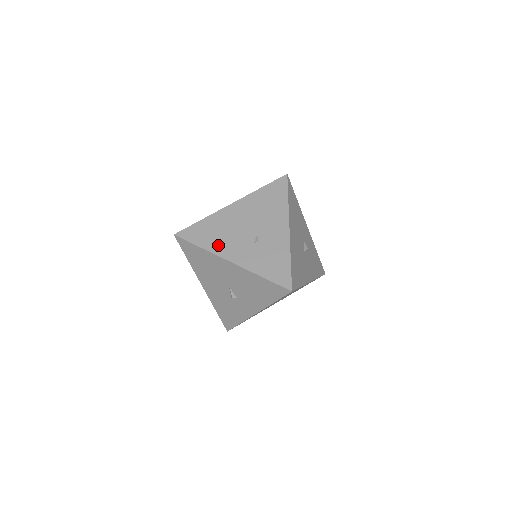
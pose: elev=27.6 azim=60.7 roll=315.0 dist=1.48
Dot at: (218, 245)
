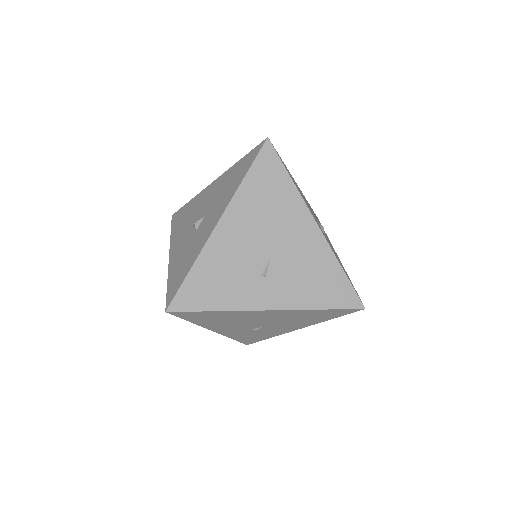
Dot at: (213, 325)
